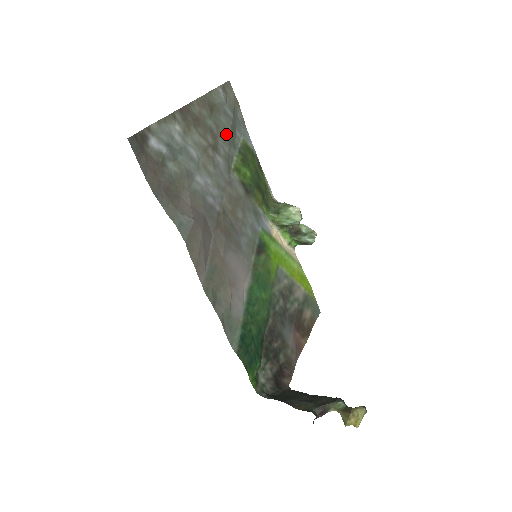
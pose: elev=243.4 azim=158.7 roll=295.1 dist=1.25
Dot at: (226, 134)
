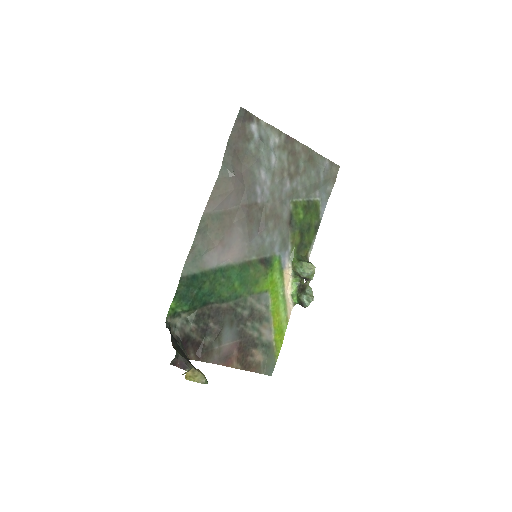
Dot at: (307, 181)
